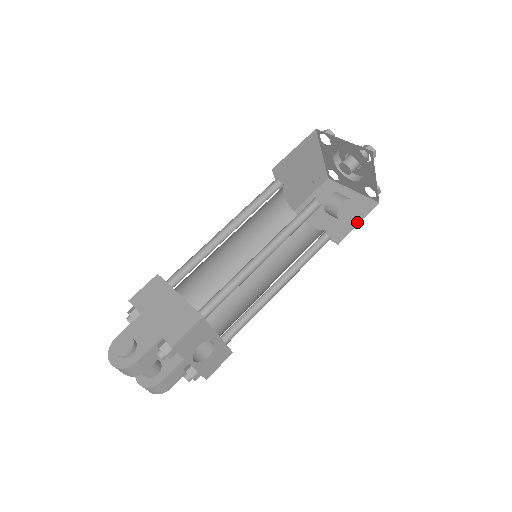
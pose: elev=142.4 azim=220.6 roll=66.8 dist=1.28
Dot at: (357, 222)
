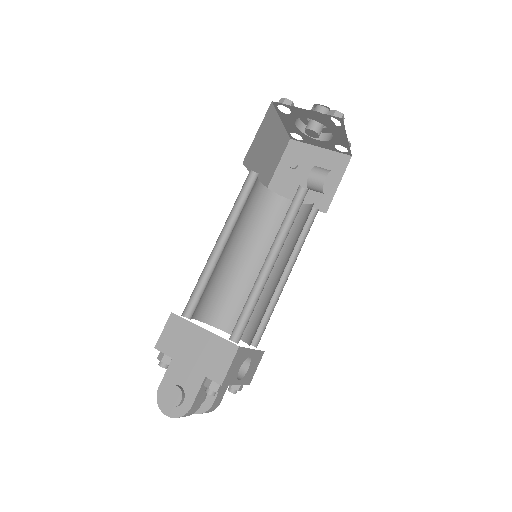
Dot at: (337, 184)
